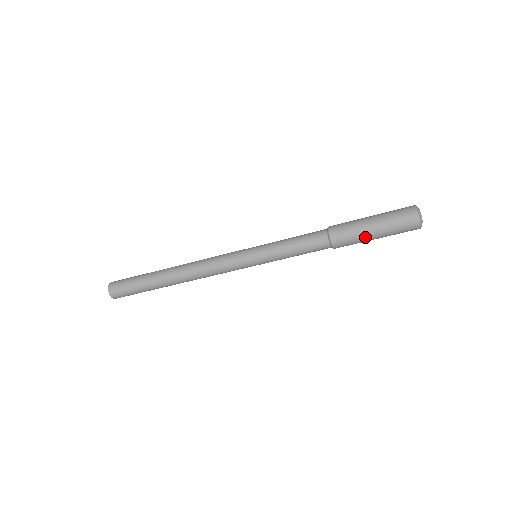
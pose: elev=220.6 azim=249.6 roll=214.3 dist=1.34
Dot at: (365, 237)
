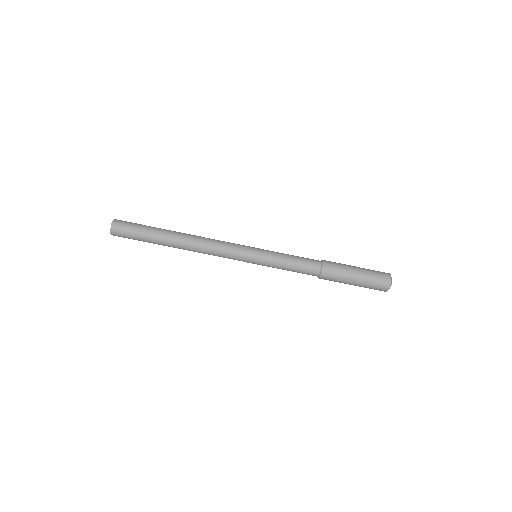
Dot at: (349, 267)
